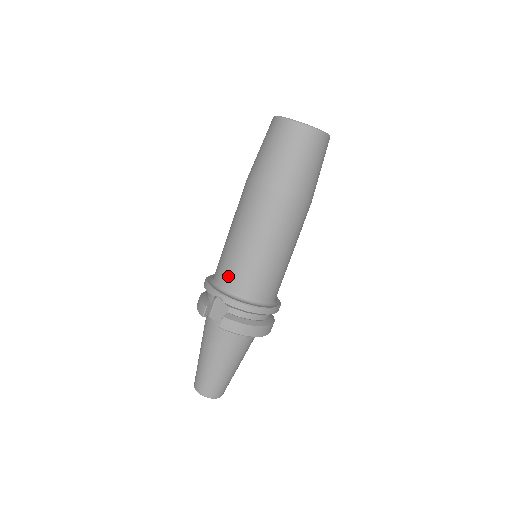
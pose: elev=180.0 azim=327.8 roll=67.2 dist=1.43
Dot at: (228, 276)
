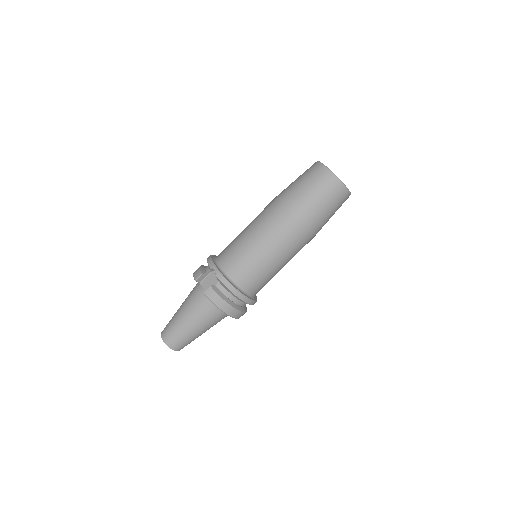
Dot at: (229, 258)
